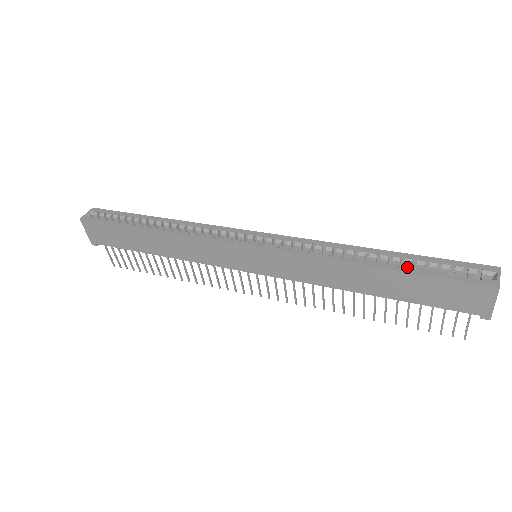
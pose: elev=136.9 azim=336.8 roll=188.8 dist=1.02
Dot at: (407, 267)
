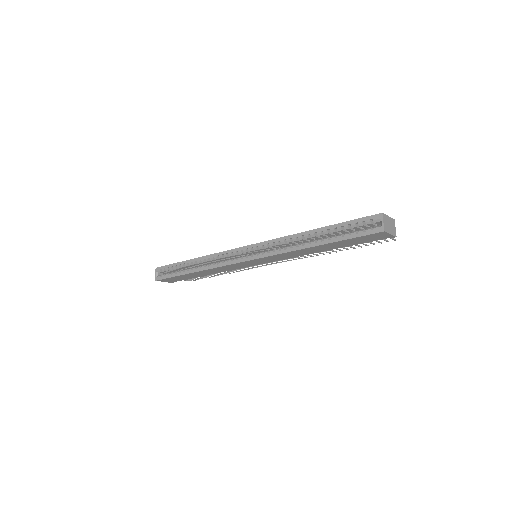
Dot at: (333, 238)
